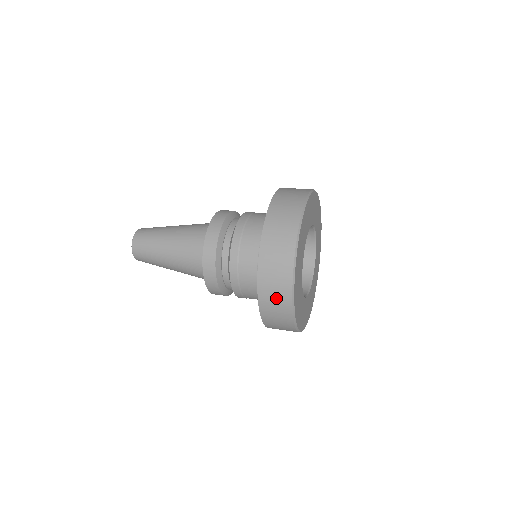
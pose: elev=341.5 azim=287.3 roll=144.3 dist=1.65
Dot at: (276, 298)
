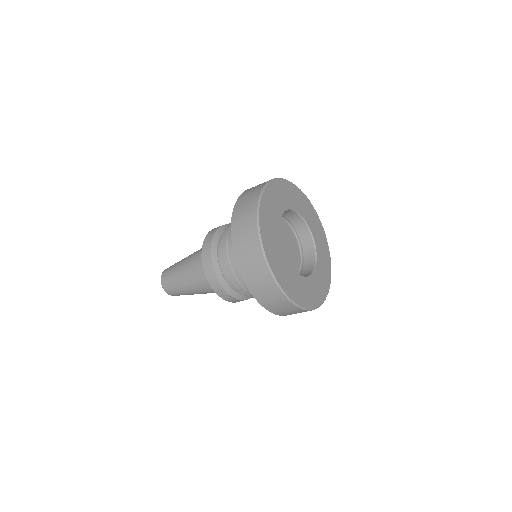
Dot at: (255, 188)
